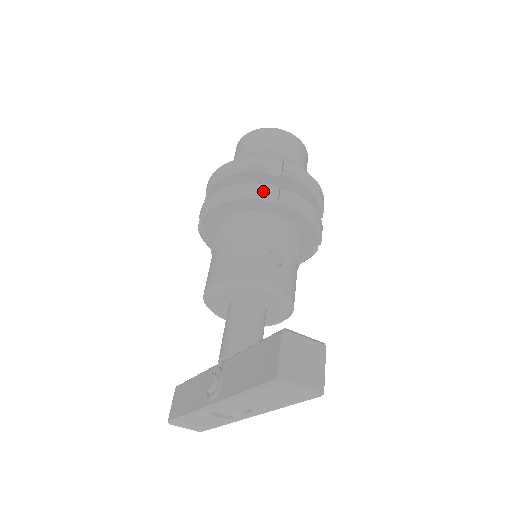
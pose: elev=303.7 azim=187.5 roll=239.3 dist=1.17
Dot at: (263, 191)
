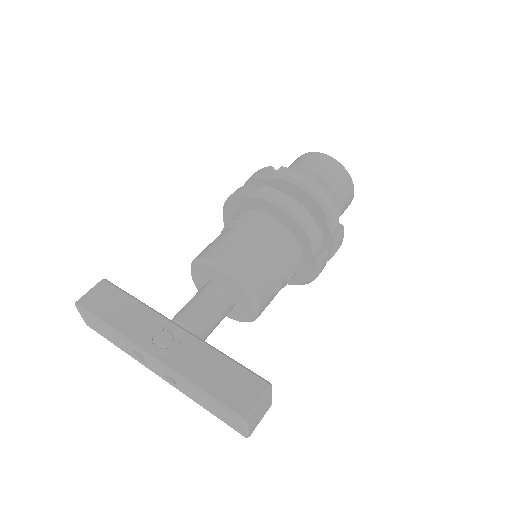
Dot at: (319, 240)
